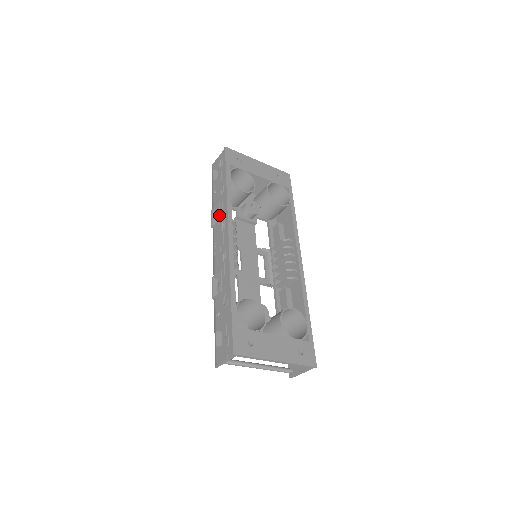
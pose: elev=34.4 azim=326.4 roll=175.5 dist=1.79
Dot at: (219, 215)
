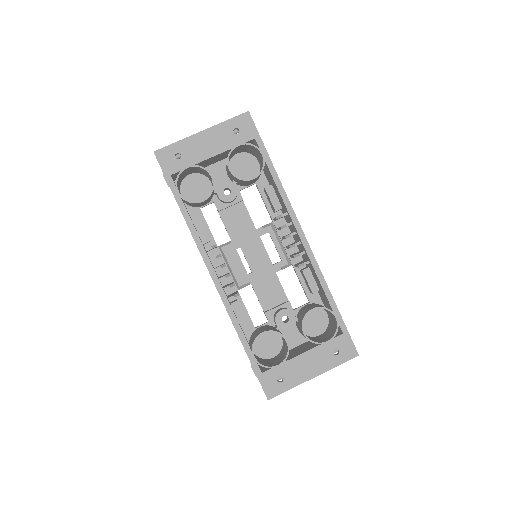
Dot at: occluded
